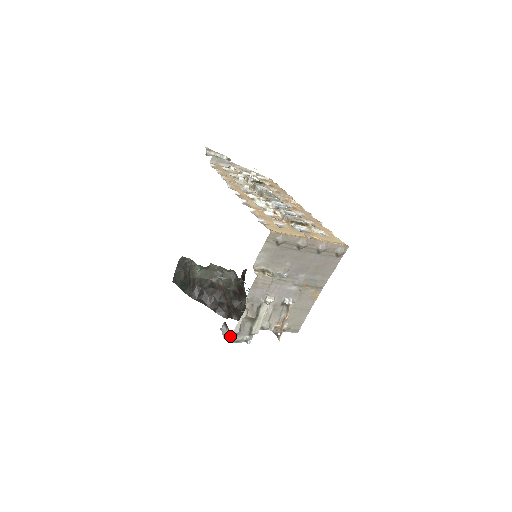
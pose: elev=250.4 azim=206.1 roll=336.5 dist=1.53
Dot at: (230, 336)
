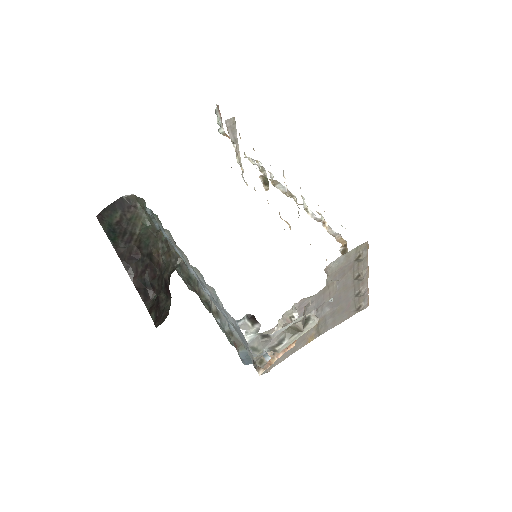
Dot at: (258, 337)
